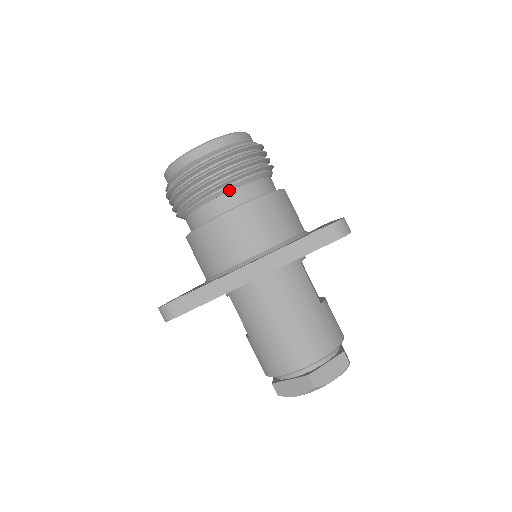
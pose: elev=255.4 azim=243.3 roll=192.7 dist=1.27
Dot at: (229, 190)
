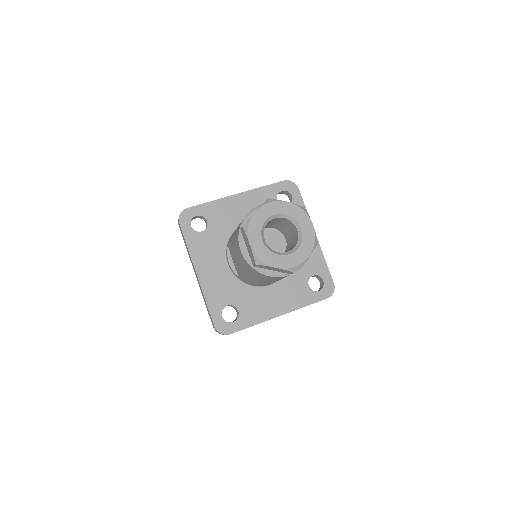
Dot at: occluded
